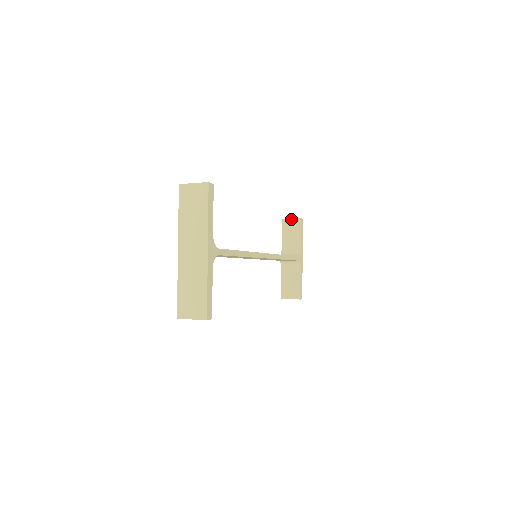
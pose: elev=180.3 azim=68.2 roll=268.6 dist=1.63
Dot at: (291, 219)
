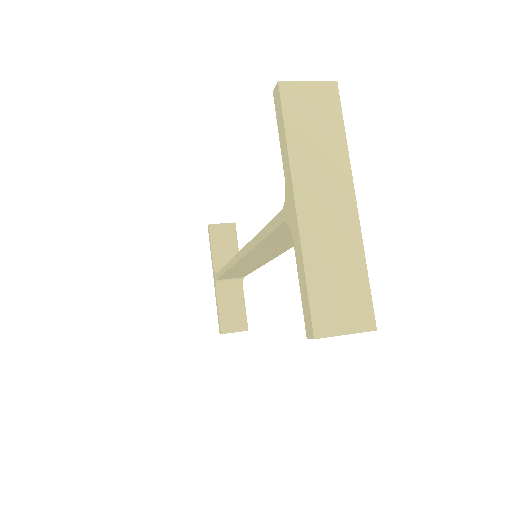
Dot at: (222, 224)
